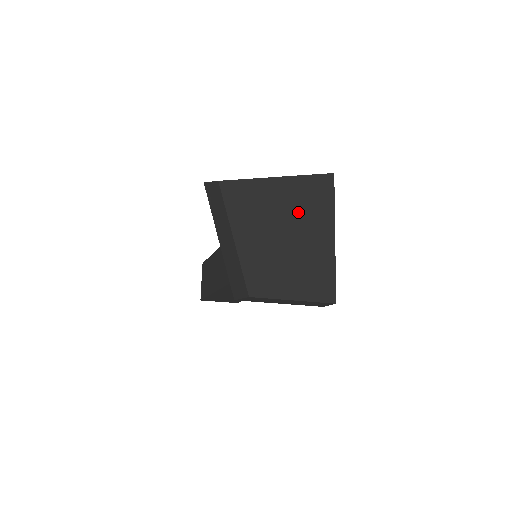
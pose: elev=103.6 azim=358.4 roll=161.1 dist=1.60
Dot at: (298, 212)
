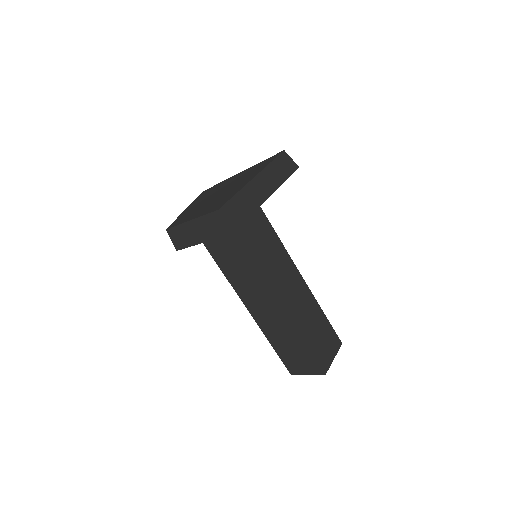
Dot at: (238, 180)
